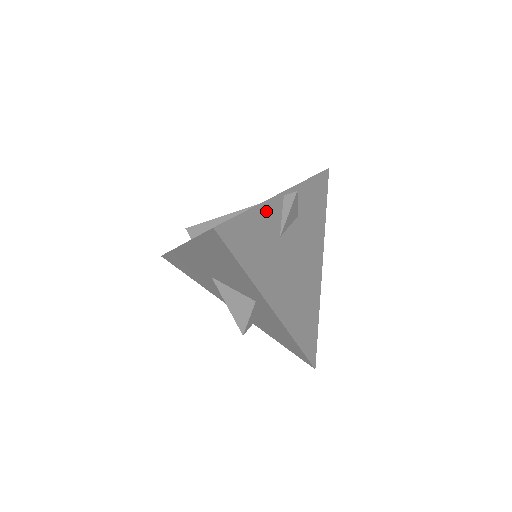
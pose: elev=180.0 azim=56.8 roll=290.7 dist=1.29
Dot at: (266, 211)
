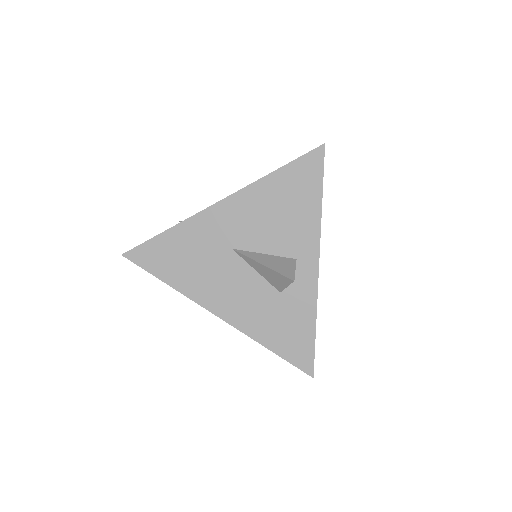
Dot at: occluded
